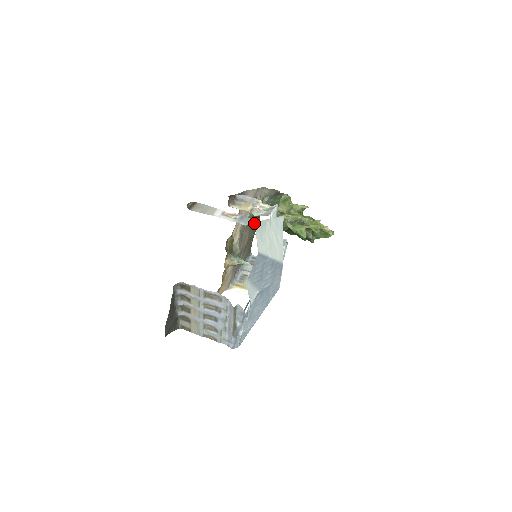
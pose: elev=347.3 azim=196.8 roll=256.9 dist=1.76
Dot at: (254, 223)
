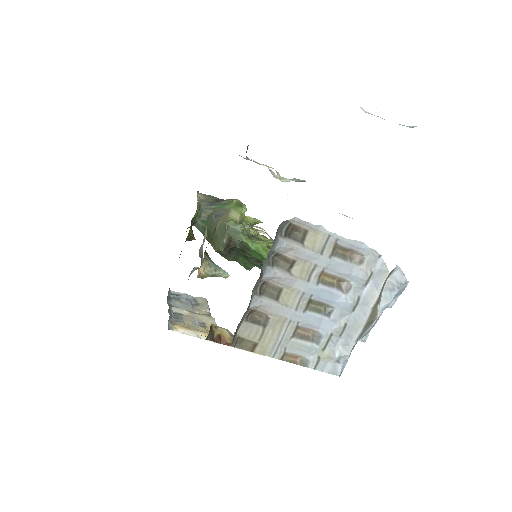
Dot at: occluded
